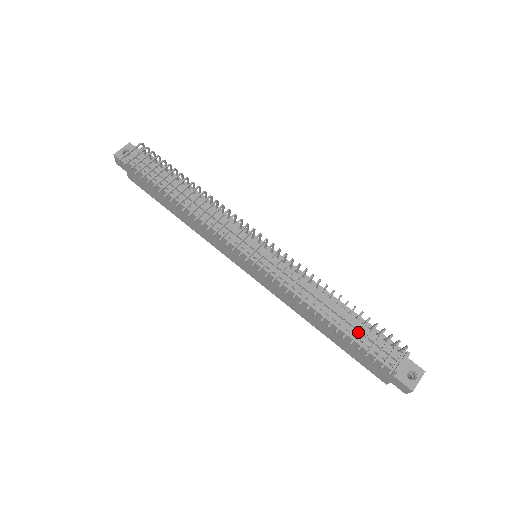
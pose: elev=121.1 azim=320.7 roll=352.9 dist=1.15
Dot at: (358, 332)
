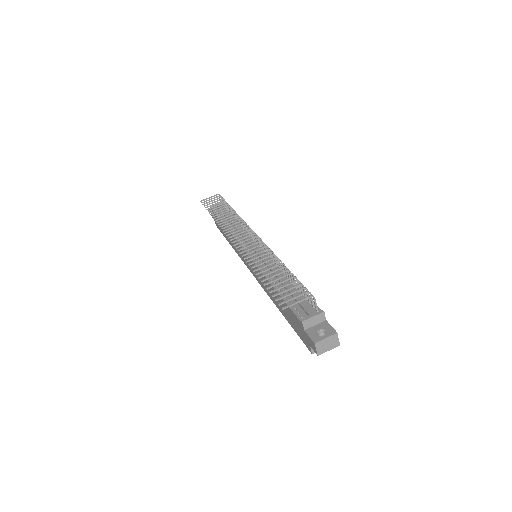
Dot at: (278, 282)
